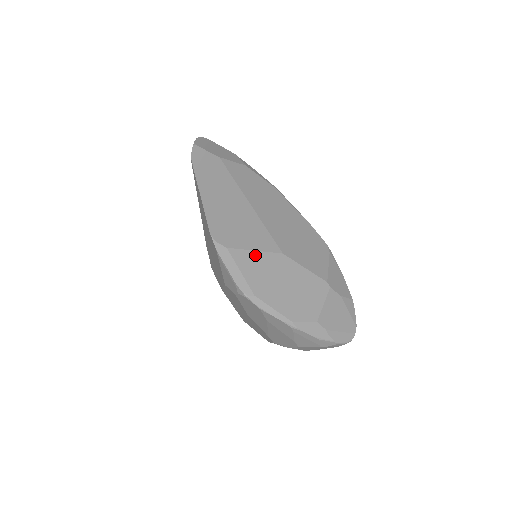
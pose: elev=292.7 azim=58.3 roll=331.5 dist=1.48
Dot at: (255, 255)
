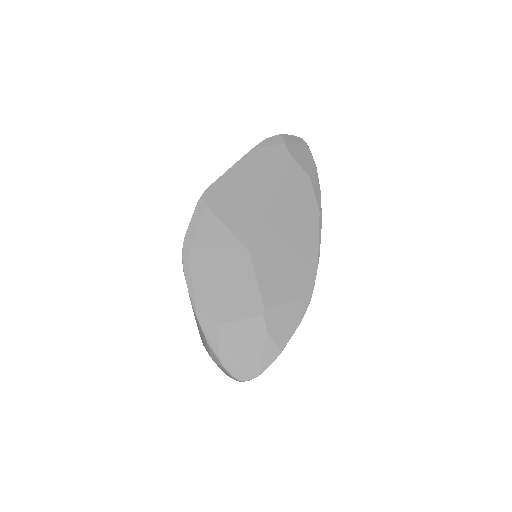
Dot at: (223, 230)
